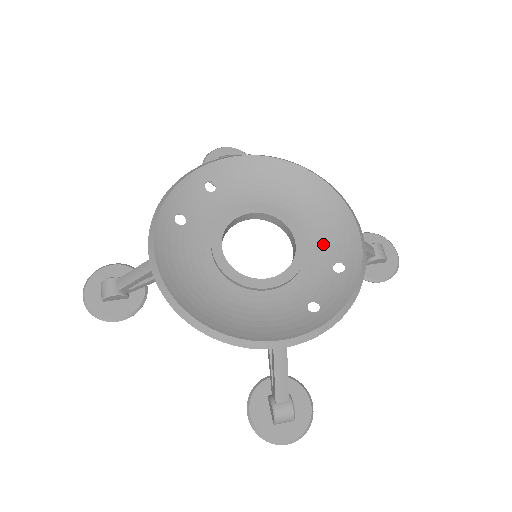
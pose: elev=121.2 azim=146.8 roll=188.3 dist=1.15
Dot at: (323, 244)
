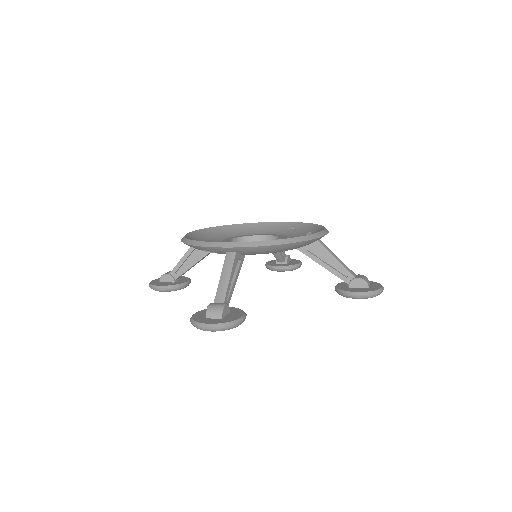
Dot at: occluded
